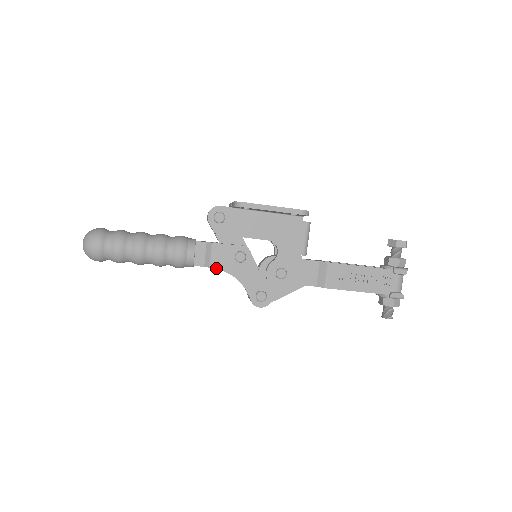
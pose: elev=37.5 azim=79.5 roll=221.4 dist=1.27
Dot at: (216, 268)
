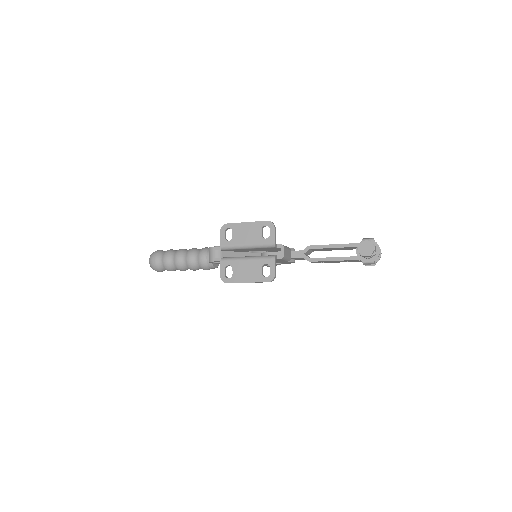
Dot at: occluded
